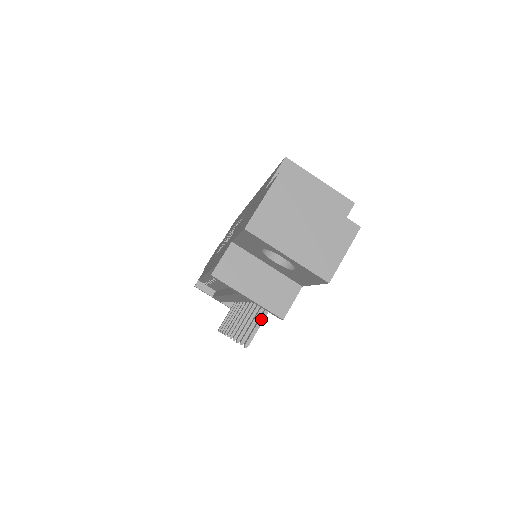
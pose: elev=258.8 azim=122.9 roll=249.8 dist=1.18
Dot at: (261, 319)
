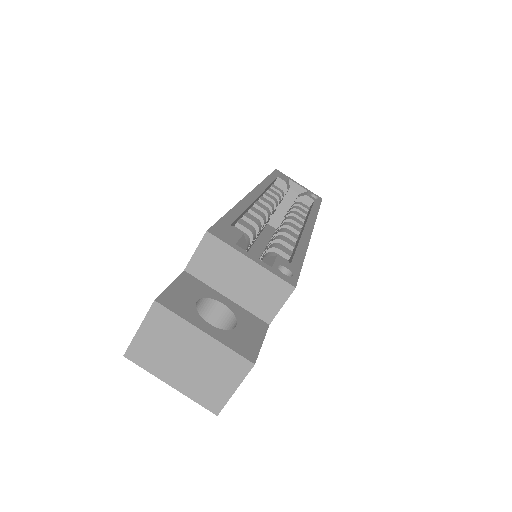
Dot at: occluded
